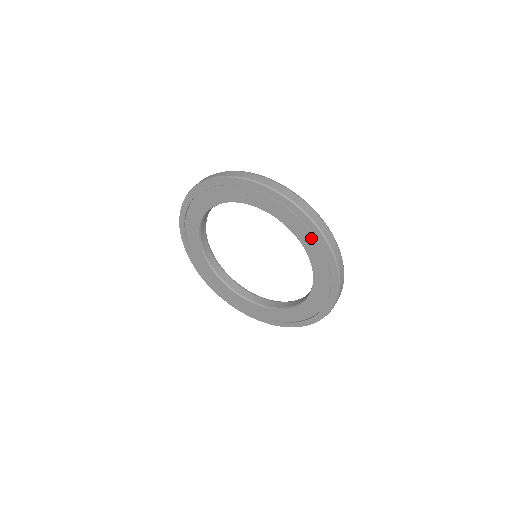
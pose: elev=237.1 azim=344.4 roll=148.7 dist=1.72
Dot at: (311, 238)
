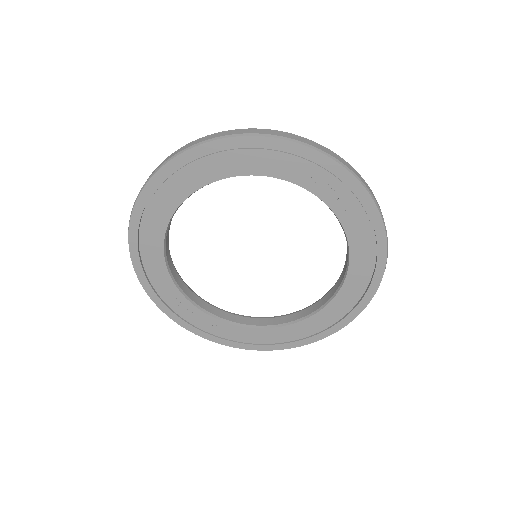
Dot at: (358, 292)
